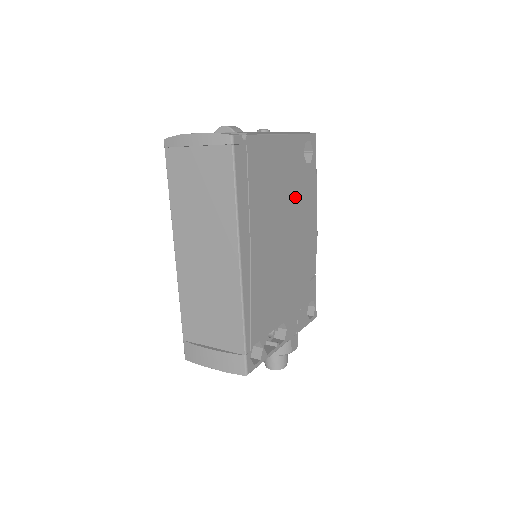
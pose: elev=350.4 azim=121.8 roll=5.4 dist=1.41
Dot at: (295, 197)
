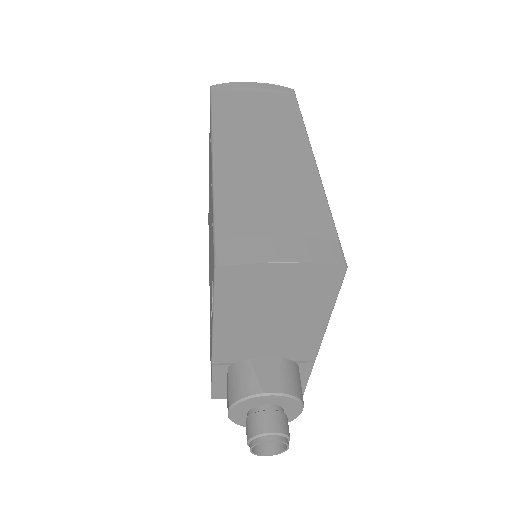
Dot at: occluded
